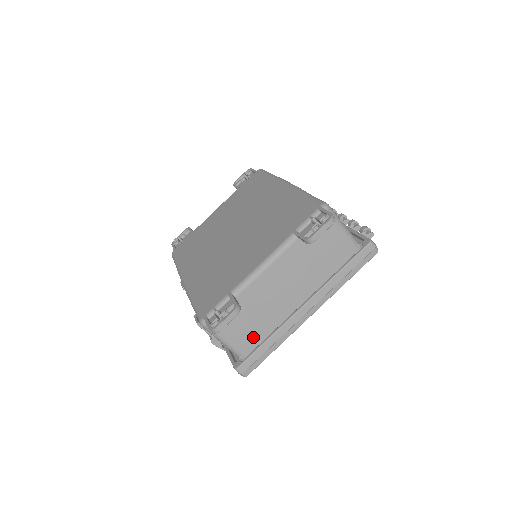
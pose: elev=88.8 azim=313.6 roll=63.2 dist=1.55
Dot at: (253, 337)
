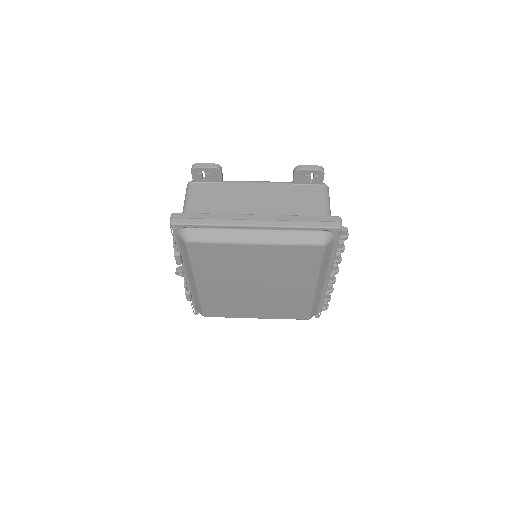
Dot at: occluded
